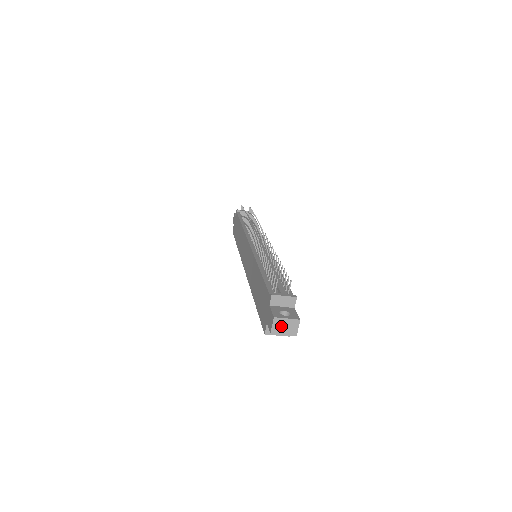
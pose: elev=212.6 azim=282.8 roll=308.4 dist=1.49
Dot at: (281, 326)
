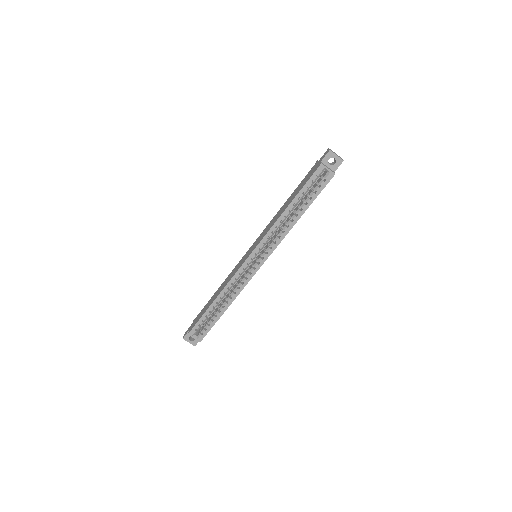
Dot at: occluded
